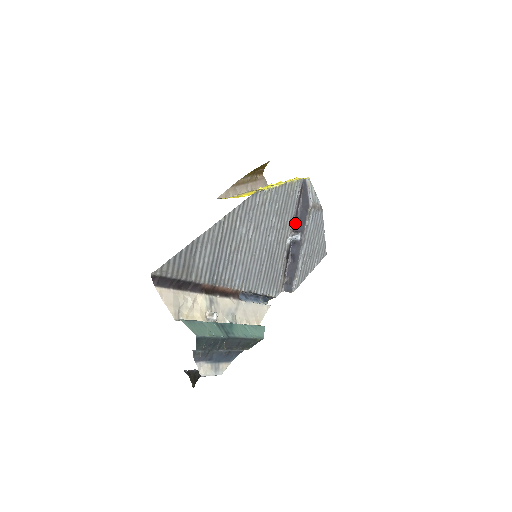
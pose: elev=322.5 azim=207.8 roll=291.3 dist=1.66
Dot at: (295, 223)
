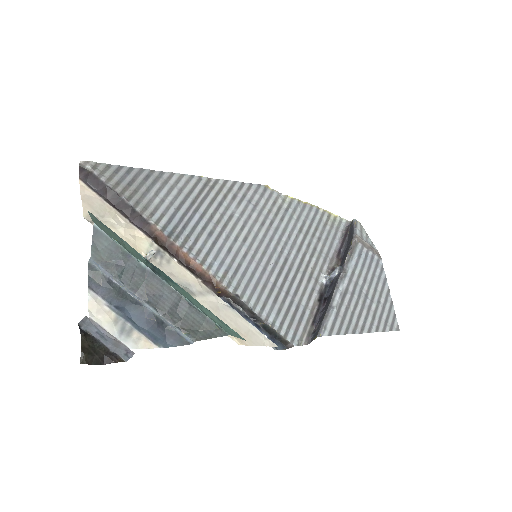
Dot at: (336, 263)
